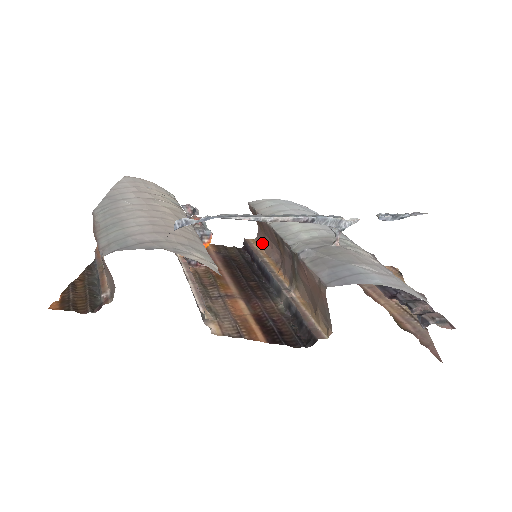
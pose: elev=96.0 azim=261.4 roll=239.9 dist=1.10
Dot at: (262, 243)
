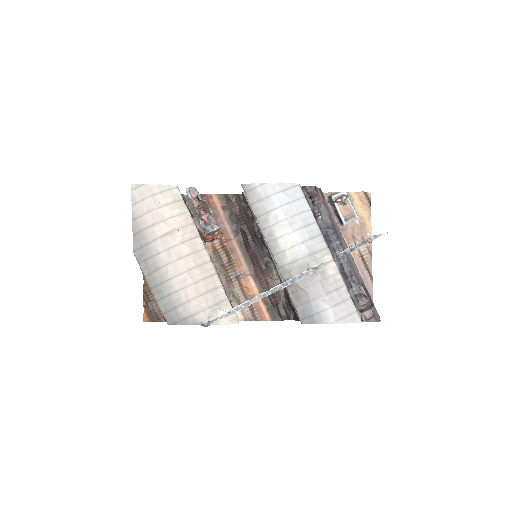
Dot at: occluded
